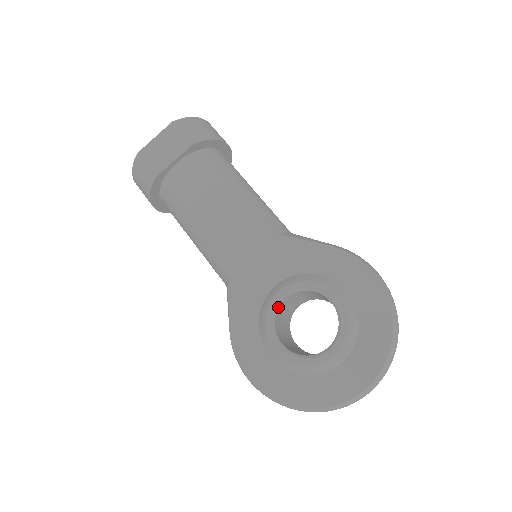
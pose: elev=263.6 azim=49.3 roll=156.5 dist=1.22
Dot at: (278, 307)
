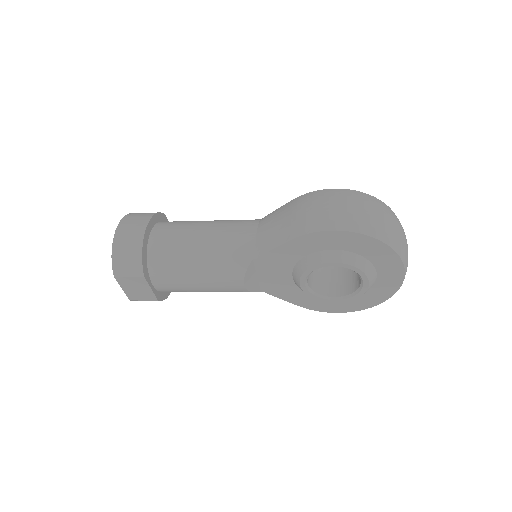
Dot at: (309, 288)
